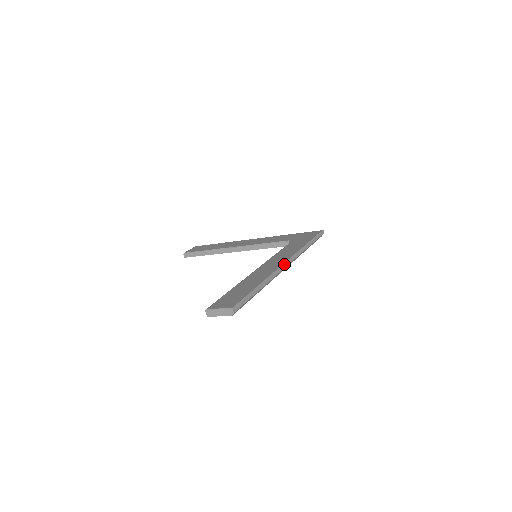
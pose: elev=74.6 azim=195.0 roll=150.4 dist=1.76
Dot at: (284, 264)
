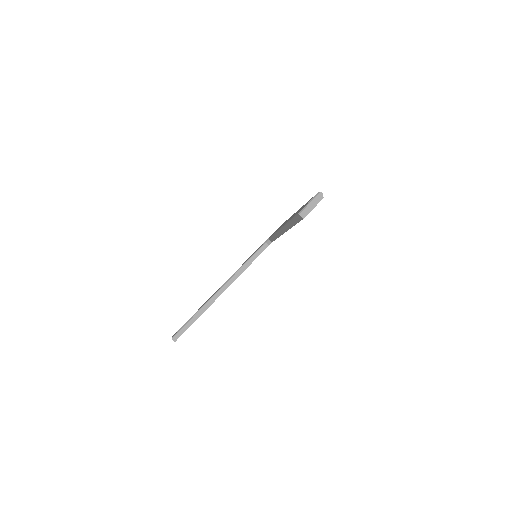
Dot at: occluded
